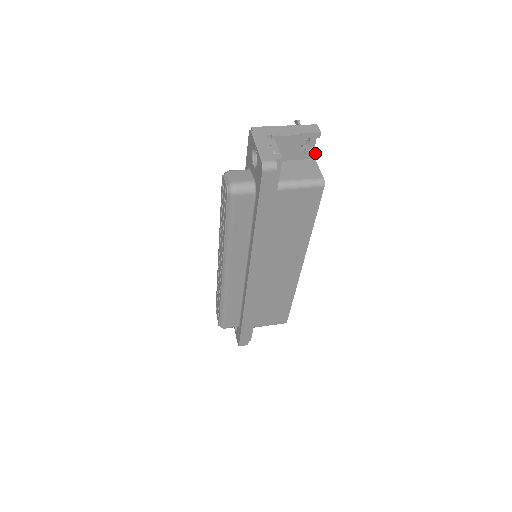
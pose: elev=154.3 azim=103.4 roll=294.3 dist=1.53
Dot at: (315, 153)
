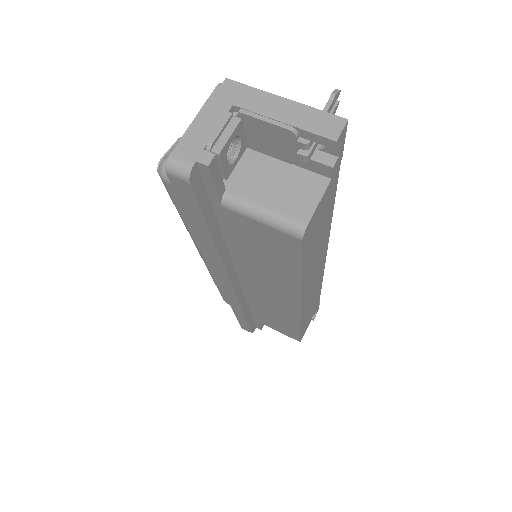
Dot at: (331, 170)
